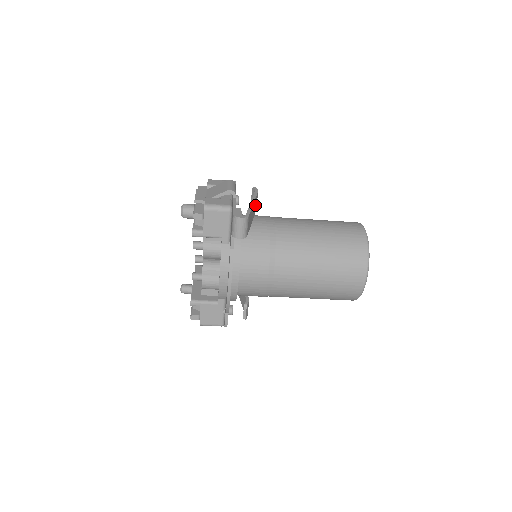
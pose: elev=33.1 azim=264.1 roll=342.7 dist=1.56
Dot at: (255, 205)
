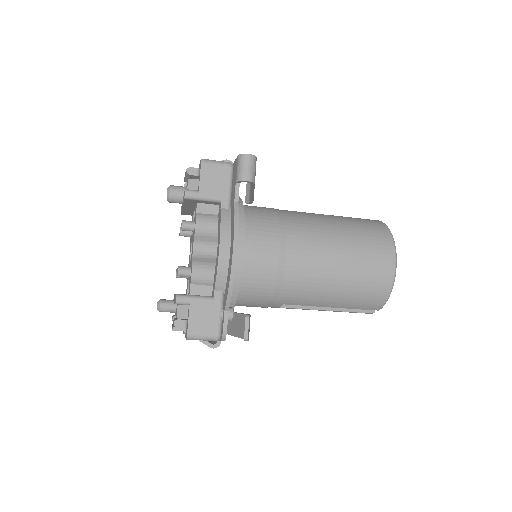
Dot at: occluded
